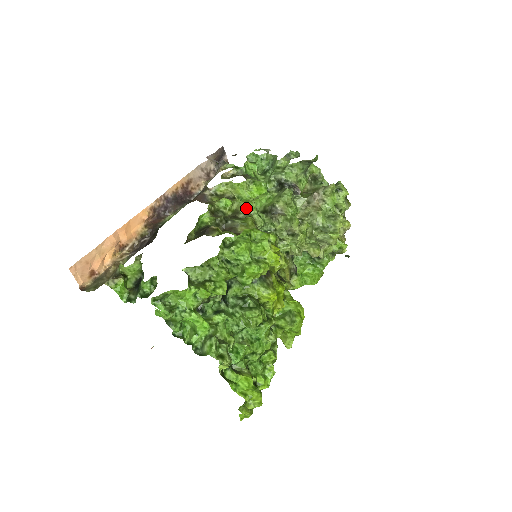
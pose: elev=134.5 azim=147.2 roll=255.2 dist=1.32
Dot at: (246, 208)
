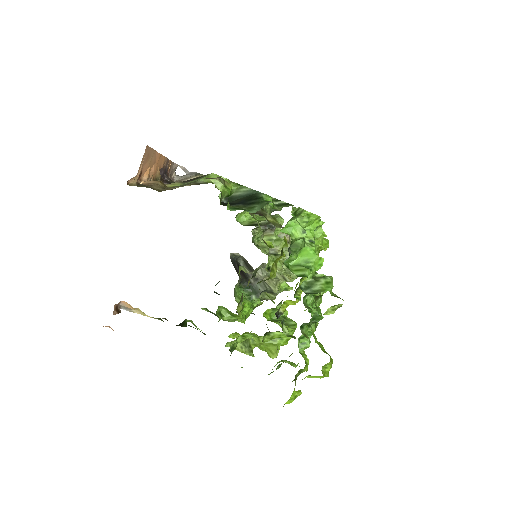
Dot at: occluded
